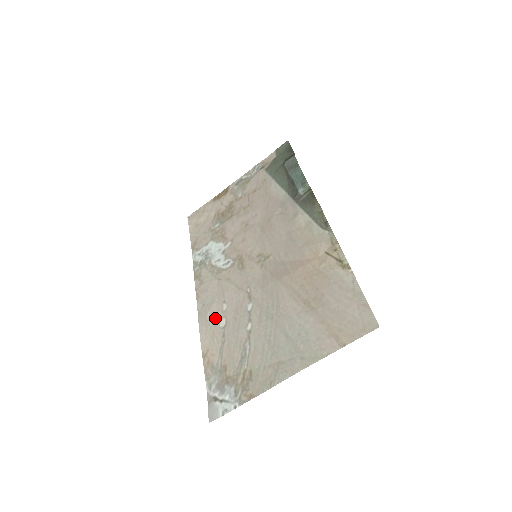
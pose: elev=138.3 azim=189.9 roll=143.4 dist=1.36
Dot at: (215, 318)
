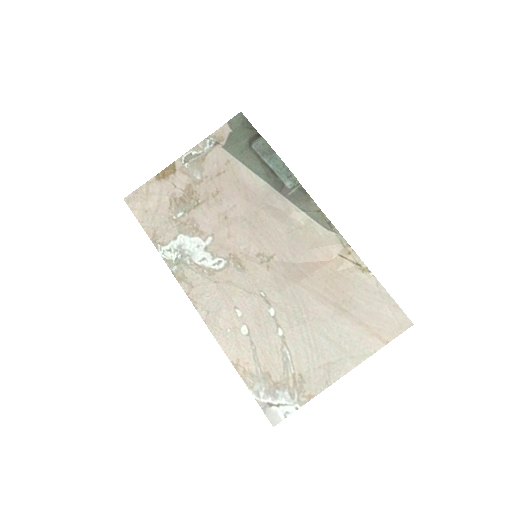
Dot at: (232, 326)
